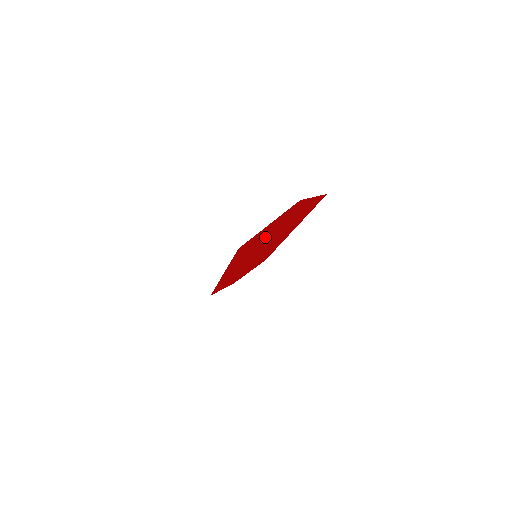
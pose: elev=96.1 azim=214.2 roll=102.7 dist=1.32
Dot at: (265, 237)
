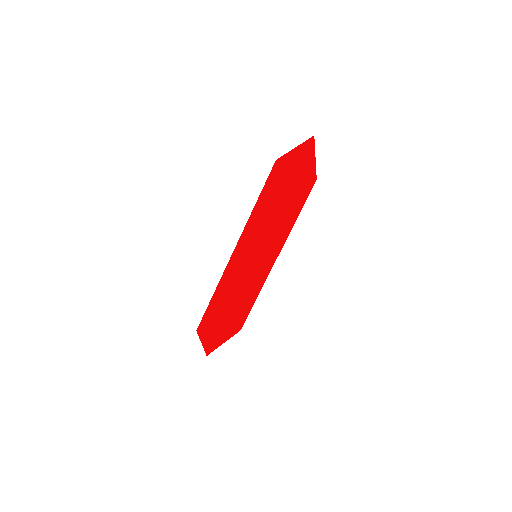
Dot at: (281, 190)
